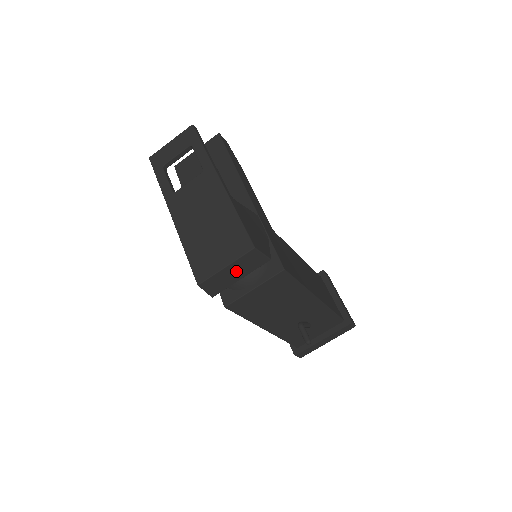
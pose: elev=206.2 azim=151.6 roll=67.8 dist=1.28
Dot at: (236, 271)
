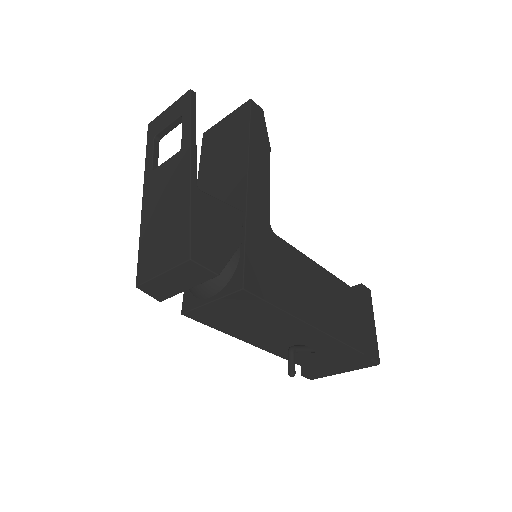
Dot at: (177, 280)
